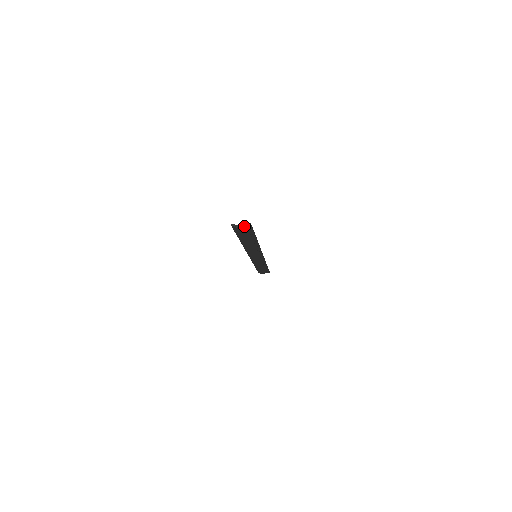
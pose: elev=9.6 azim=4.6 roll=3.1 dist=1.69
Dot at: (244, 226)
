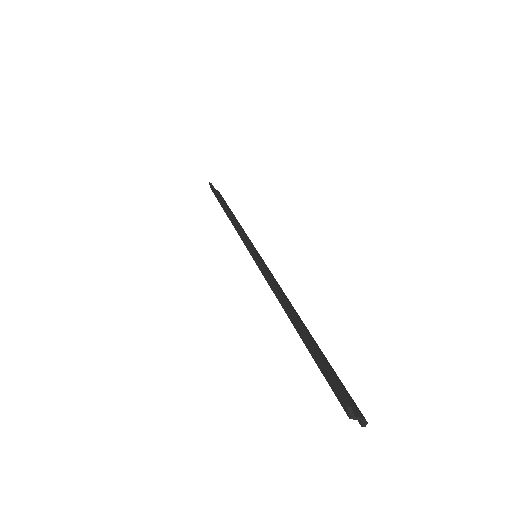
Dot at: (355, 414)
